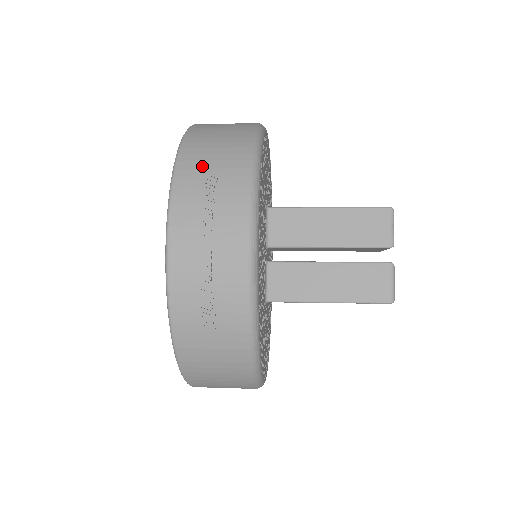
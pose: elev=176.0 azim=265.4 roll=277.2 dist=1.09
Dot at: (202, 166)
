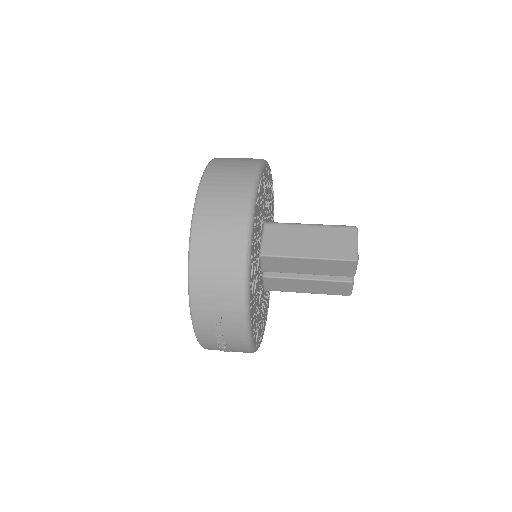
Dot at: (209, 308)
